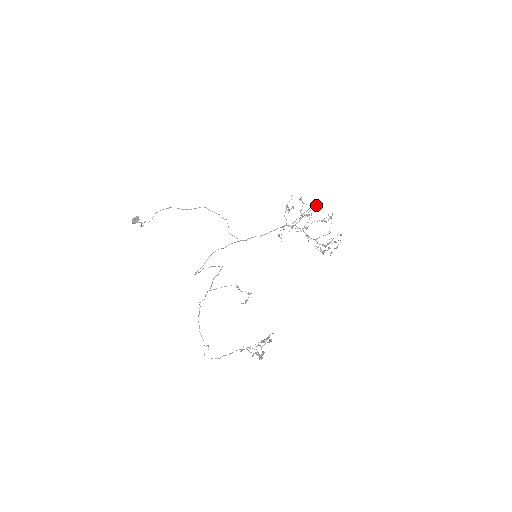
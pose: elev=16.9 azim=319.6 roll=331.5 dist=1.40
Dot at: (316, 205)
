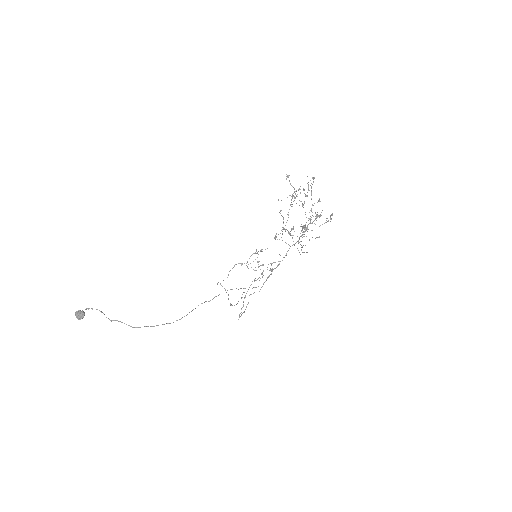
Dot at: occluded
